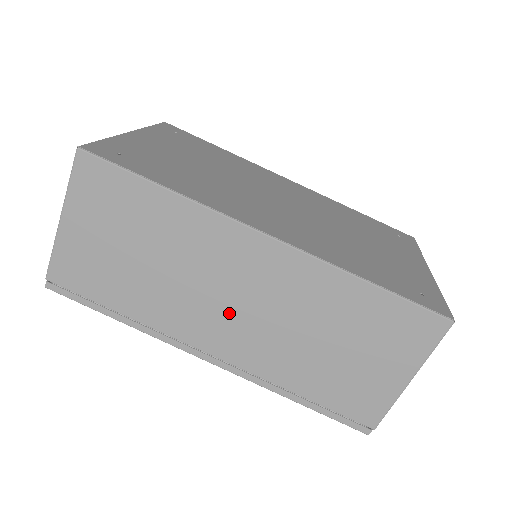
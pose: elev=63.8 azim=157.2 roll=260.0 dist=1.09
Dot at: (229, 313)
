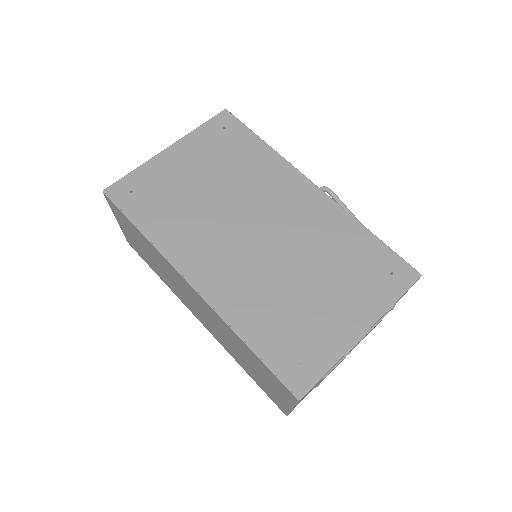
Dot at: (196, 309)
